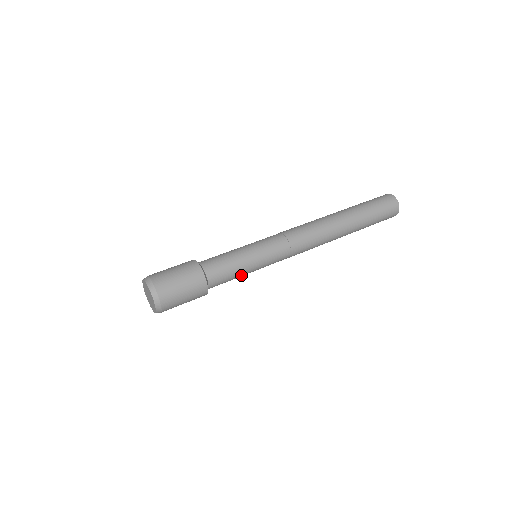
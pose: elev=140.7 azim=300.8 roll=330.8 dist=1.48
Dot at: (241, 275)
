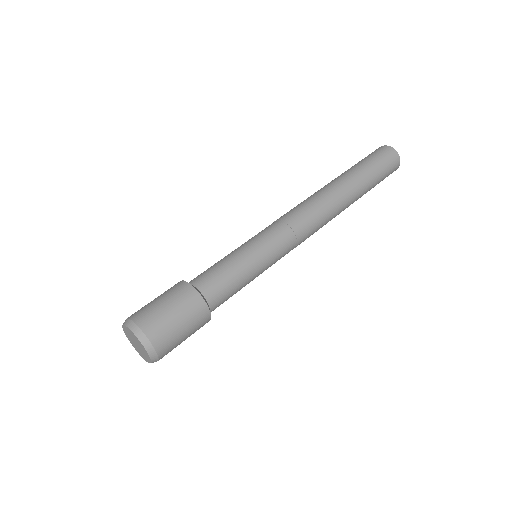
Dot at: (245, 277)
